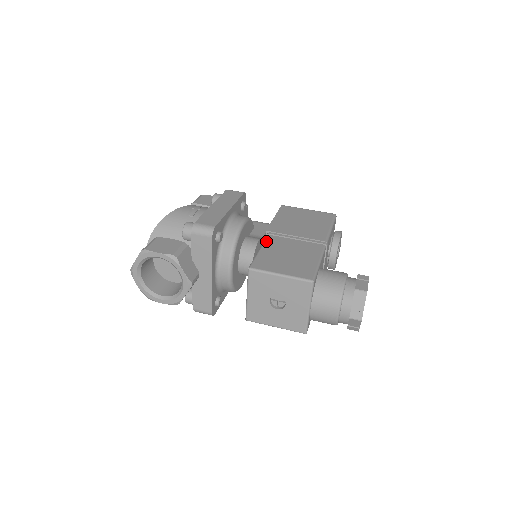
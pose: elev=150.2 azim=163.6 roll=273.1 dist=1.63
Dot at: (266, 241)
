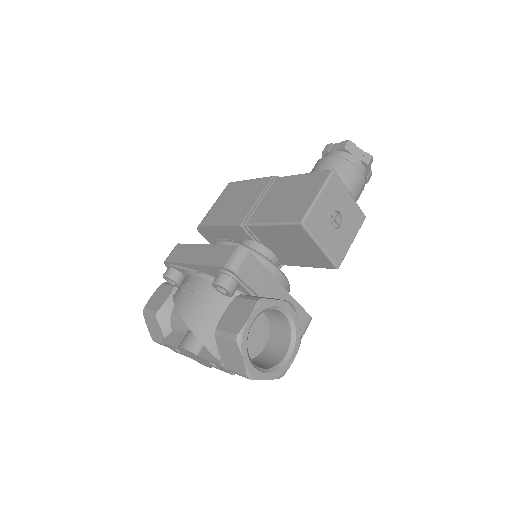
Dot at: (257, 222)
